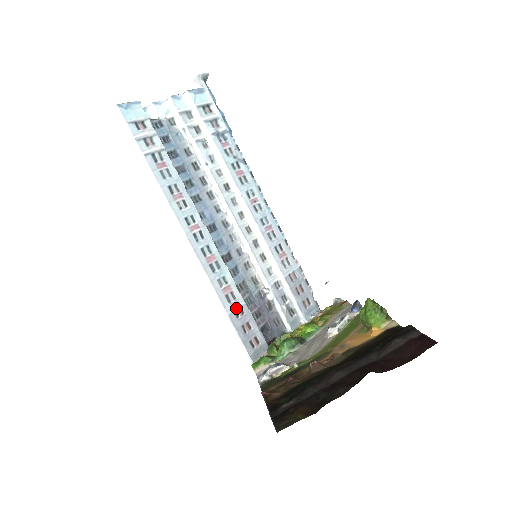
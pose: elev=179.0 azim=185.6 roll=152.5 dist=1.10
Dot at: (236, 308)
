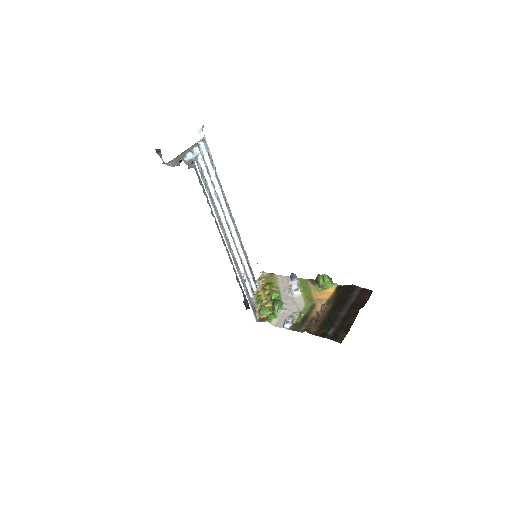
Dot at: (246, 290)
